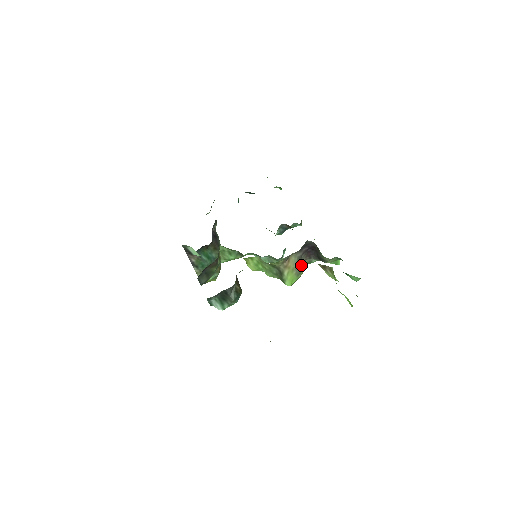
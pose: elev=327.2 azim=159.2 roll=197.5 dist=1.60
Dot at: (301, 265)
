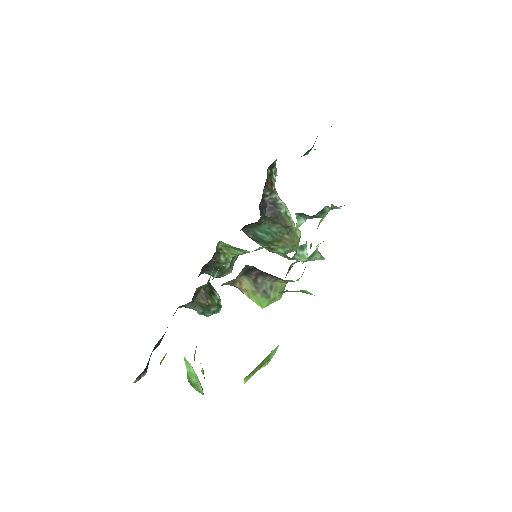
Dot at: (269, 286)
